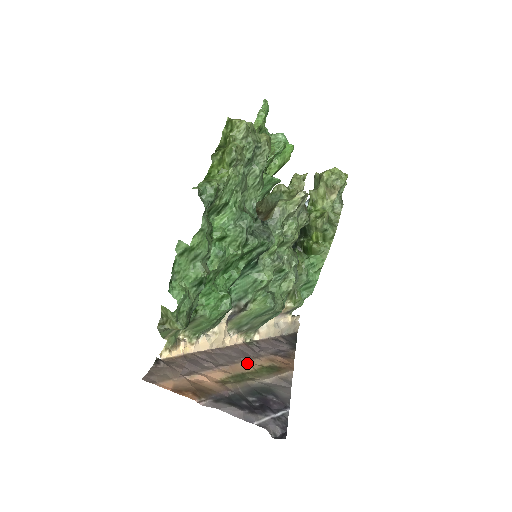
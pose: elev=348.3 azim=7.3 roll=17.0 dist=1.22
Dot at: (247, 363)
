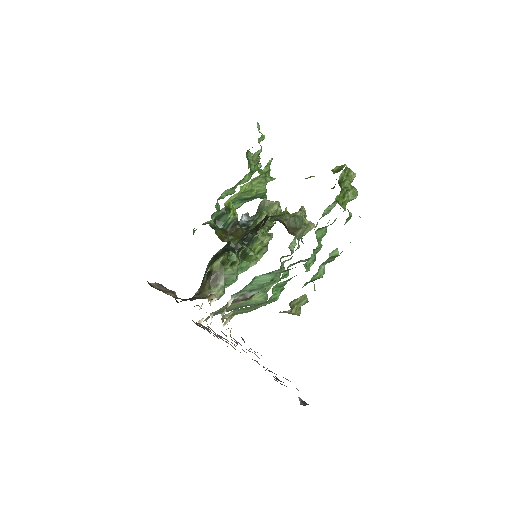
Dot at: occluded
